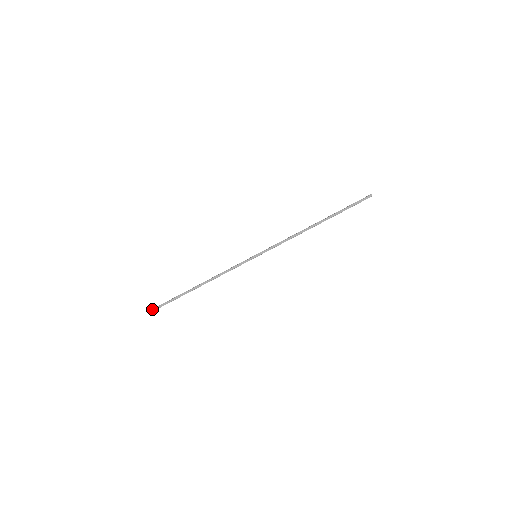
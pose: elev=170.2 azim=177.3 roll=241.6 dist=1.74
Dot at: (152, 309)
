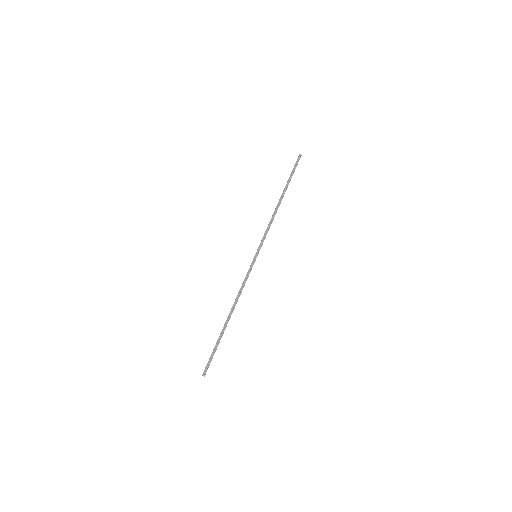
Dot at: occluded
